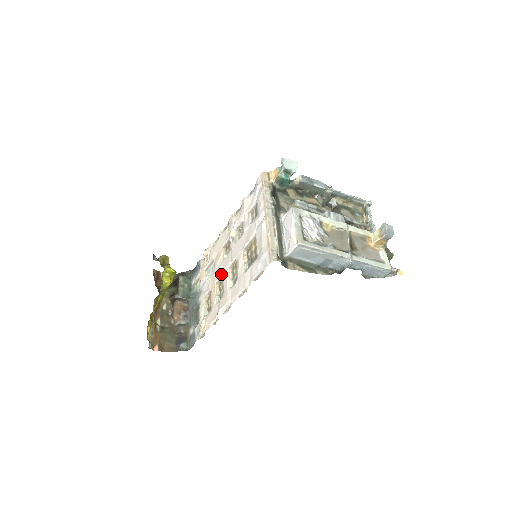
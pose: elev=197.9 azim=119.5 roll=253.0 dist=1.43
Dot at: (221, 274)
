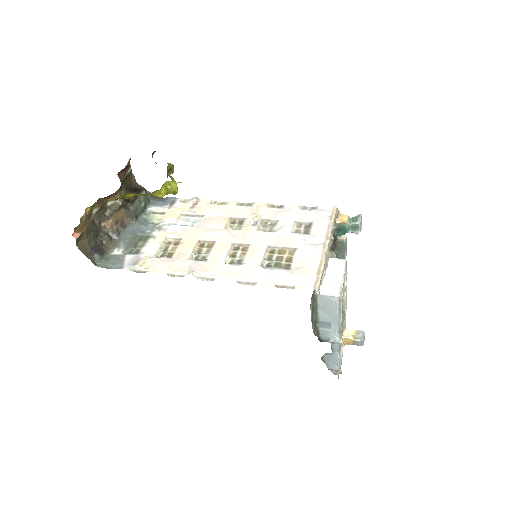
Dot at: (215, 239)
